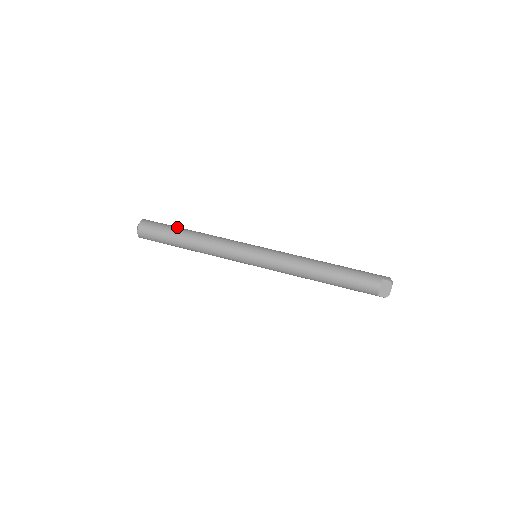
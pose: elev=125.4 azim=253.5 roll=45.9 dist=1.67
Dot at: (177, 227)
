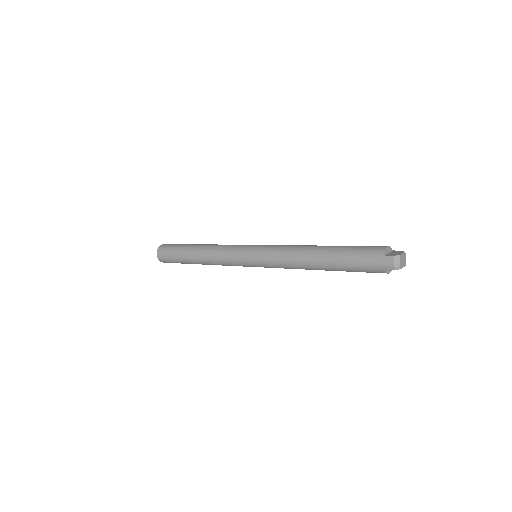
Dot at: occluded
